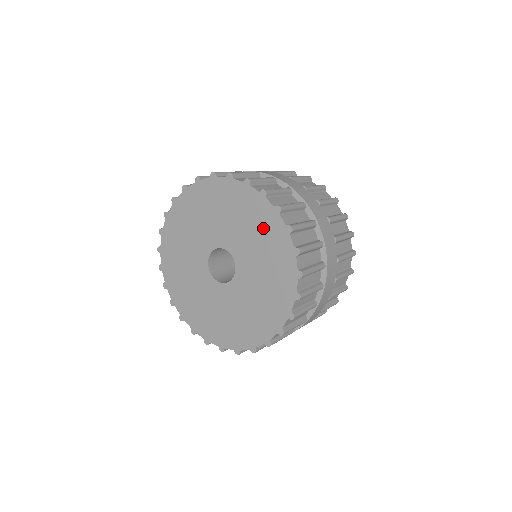
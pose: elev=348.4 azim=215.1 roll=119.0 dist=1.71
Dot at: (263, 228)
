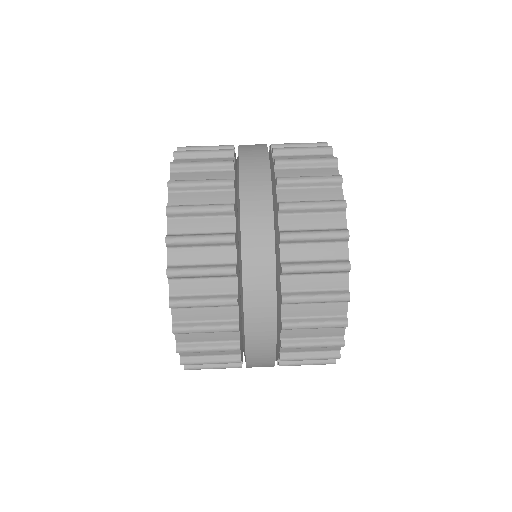
Dot at: occluded
